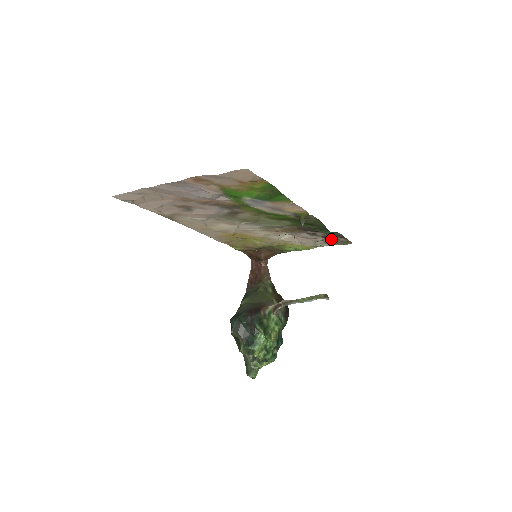
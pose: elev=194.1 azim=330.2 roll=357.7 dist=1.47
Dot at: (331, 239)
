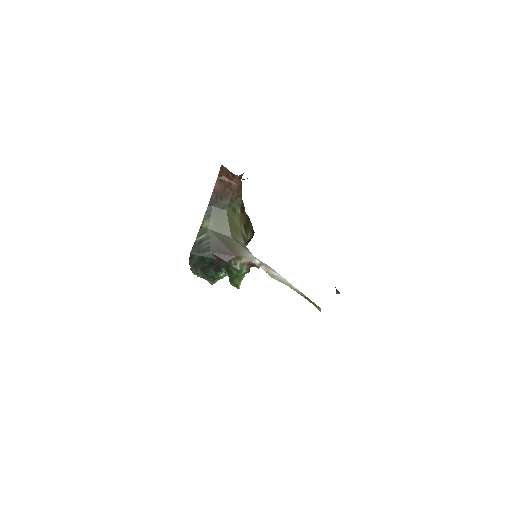
Dot at: occluded
